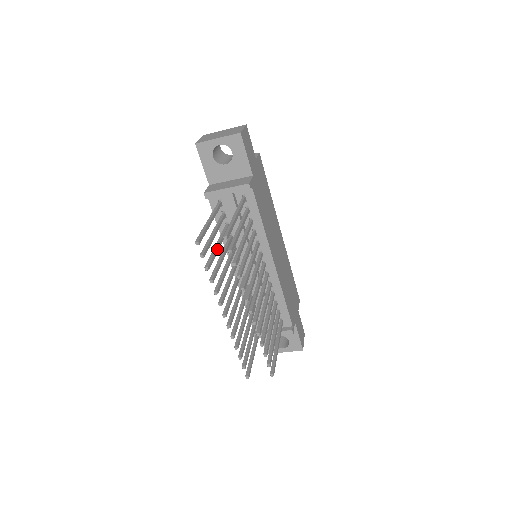
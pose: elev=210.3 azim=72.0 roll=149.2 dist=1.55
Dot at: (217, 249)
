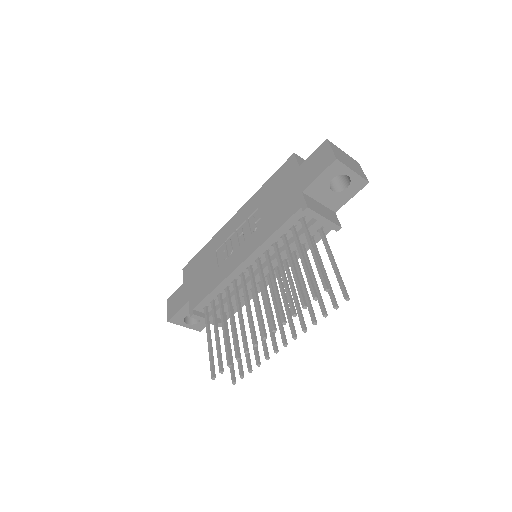
Dot at: (297, 276)
